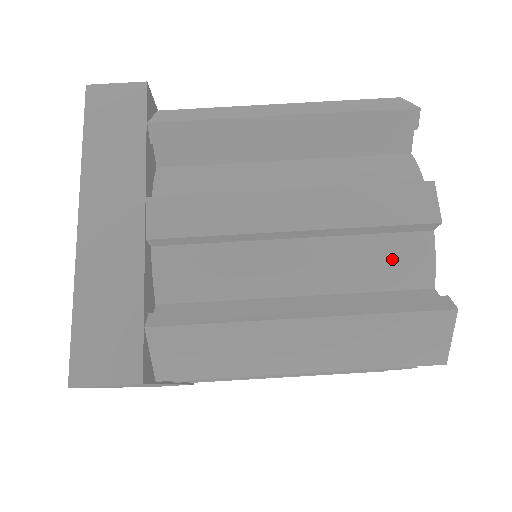
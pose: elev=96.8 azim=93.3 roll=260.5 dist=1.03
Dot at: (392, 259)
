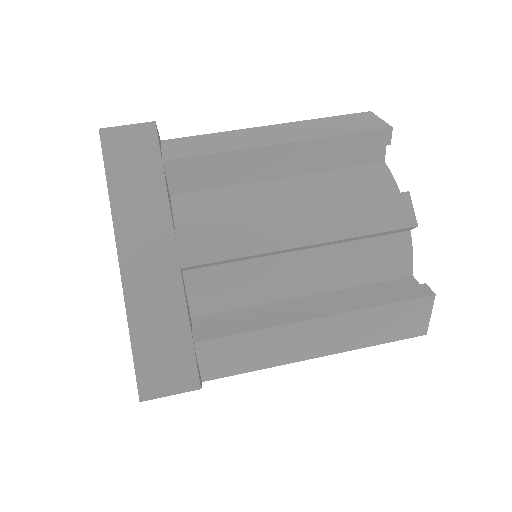
Dot at: occluded
